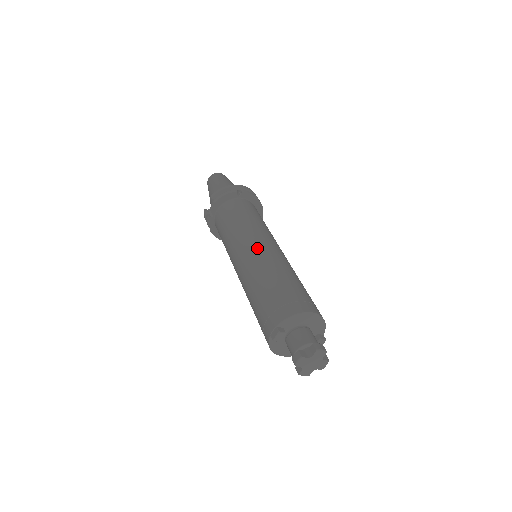
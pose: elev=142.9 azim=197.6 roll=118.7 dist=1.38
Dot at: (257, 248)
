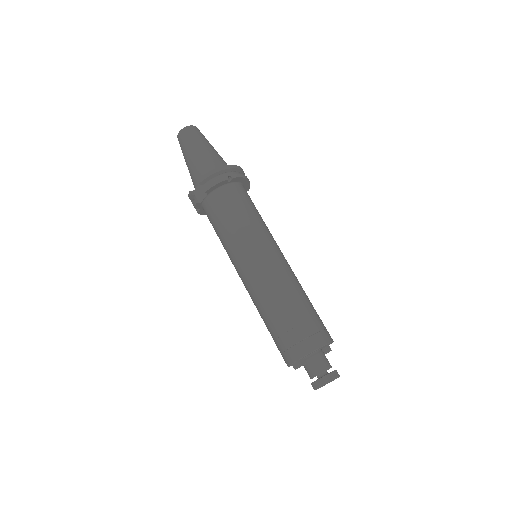
Dot at: (265, 265)
